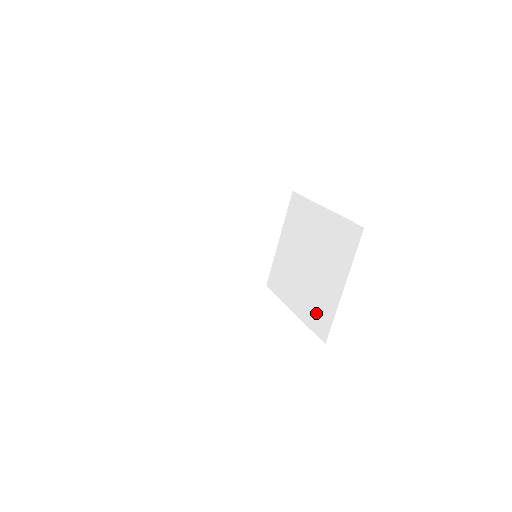
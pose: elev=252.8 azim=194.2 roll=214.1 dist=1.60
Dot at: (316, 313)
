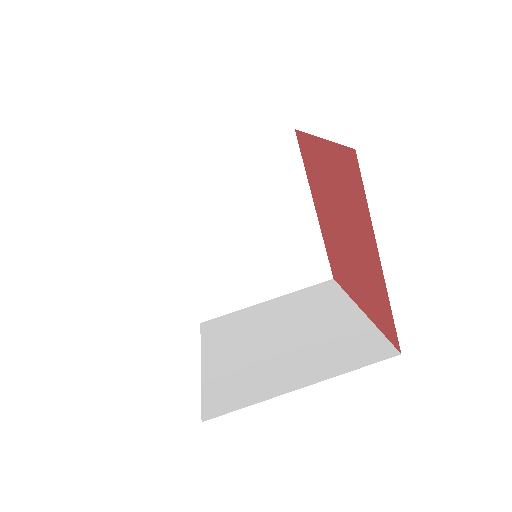
Dot at: (231, 384)
